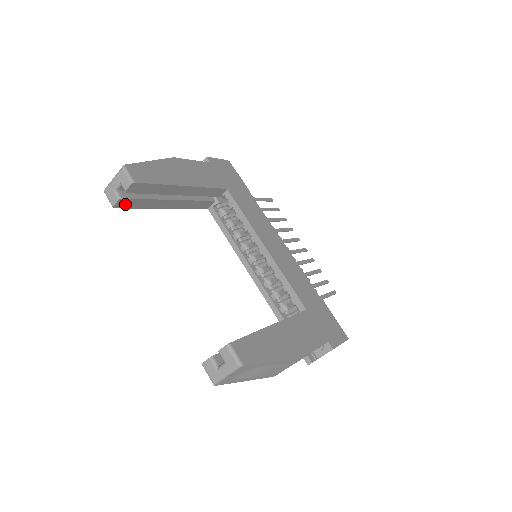
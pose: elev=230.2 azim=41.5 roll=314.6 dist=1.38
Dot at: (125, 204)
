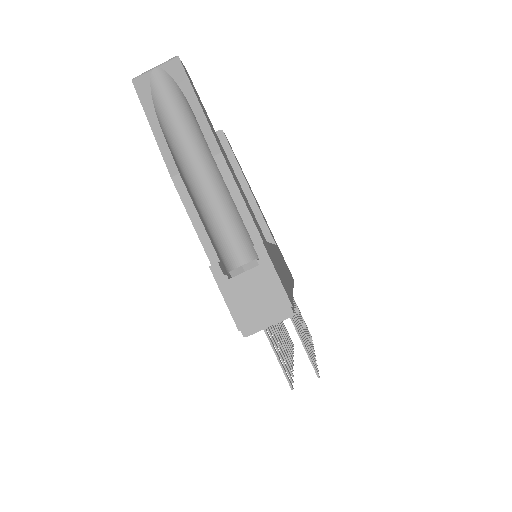
Dot at: occluded
